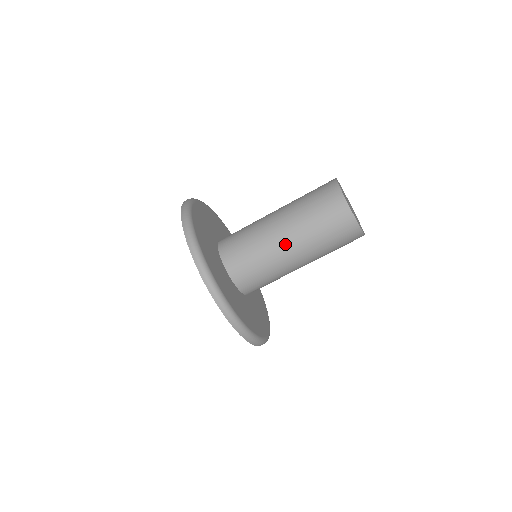
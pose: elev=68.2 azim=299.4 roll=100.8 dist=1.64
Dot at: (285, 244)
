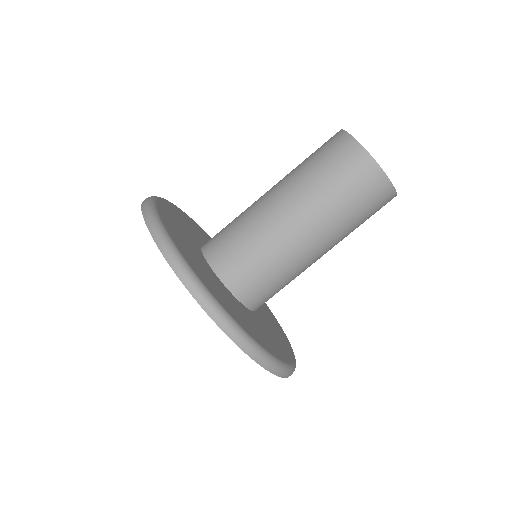
Dot at: (289, 219)
